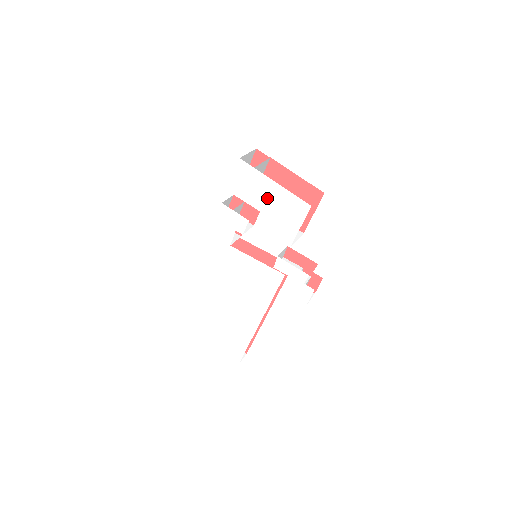
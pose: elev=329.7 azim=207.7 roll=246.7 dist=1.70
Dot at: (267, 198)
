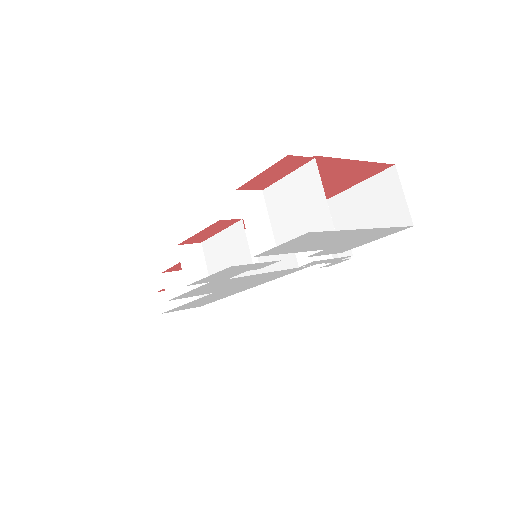
Dot at: (336, 241)
